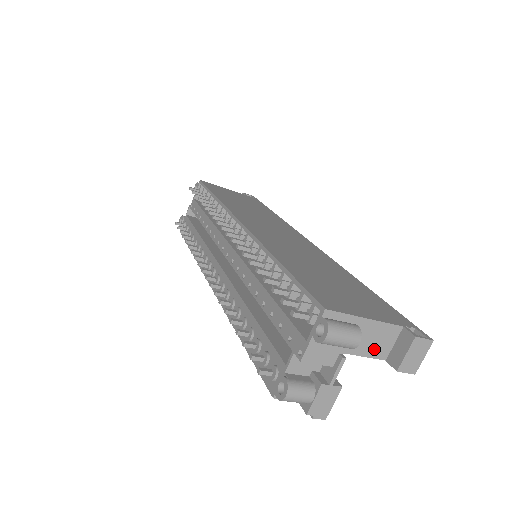
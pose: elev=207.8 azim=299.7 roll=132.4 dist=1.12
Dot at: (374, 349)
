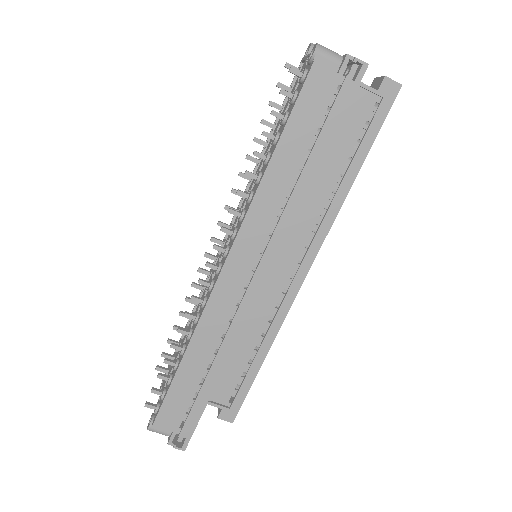
Dot at: (360, 83)
